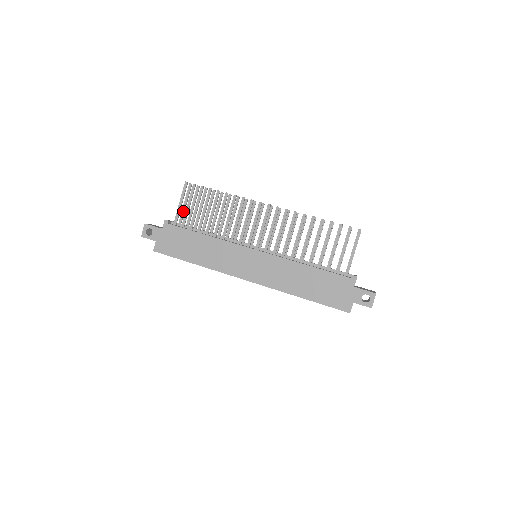
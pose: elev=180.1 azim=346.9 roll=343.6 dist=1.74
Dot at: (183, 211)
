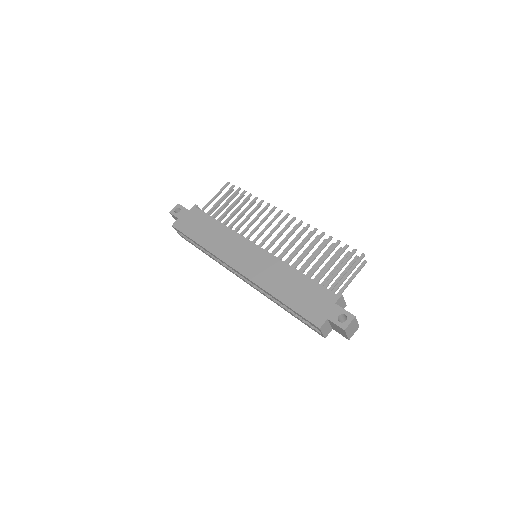
Dot at: occluded
